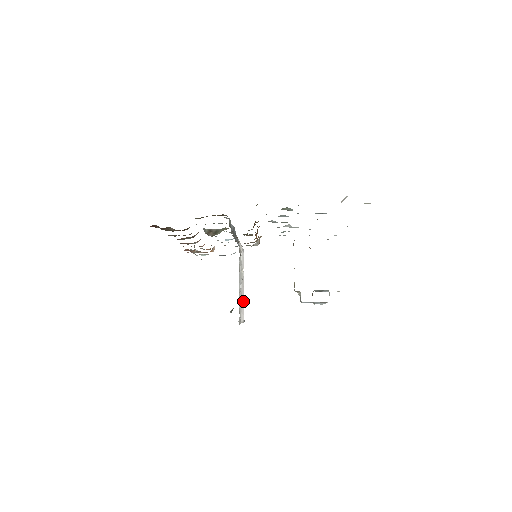
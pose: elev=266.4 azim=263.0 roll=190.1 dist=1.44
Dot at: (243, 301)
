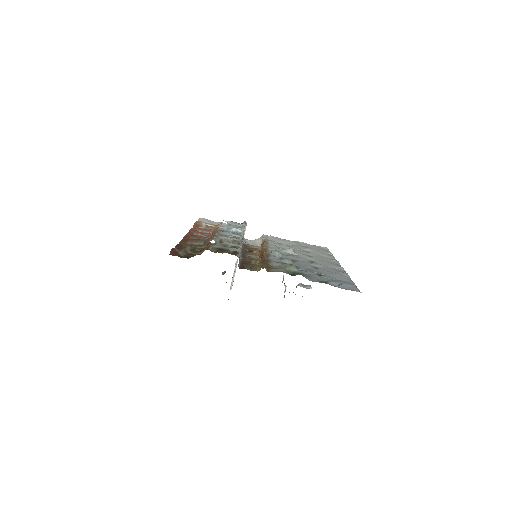
Dot at: (235, 269)
